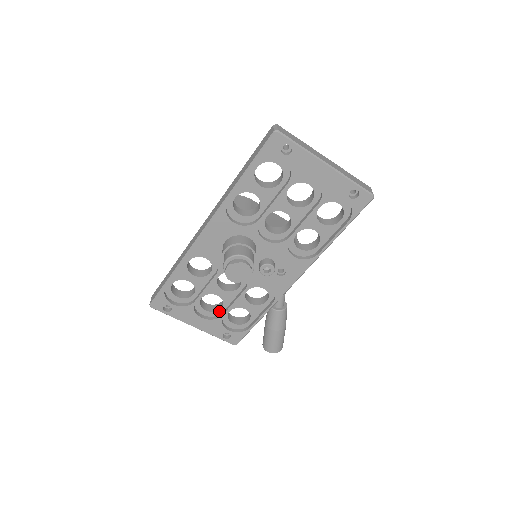
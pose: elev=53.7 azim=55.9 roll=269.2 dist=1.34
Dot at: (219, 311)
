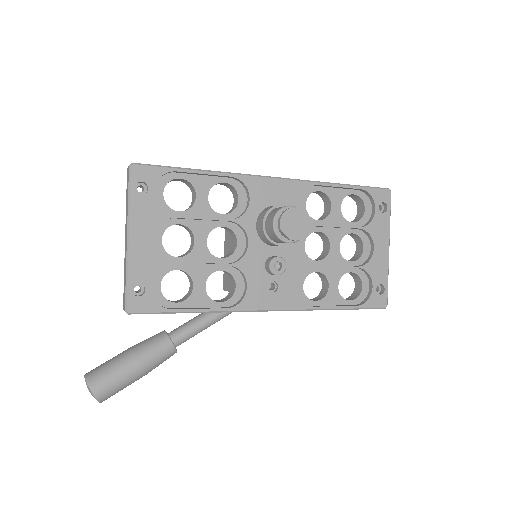
Dot at: (170, 257)
